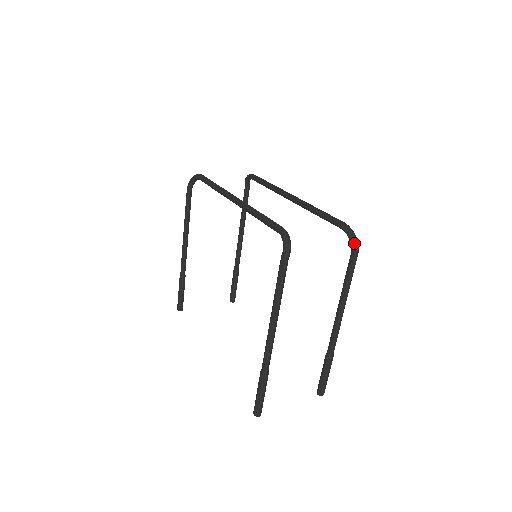
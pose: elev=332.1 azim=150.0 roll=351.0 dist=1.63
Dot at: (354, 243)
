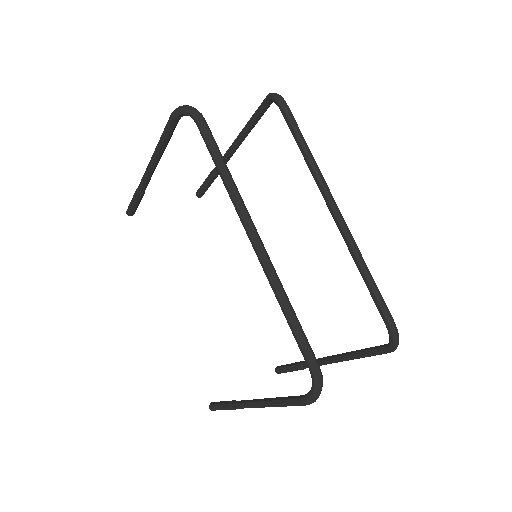
Dot at: (392, 350)
